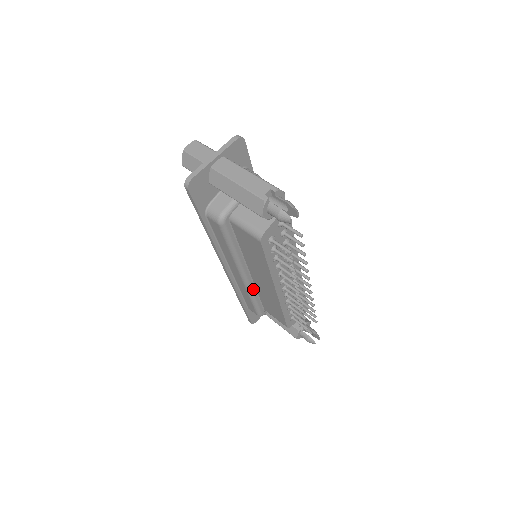
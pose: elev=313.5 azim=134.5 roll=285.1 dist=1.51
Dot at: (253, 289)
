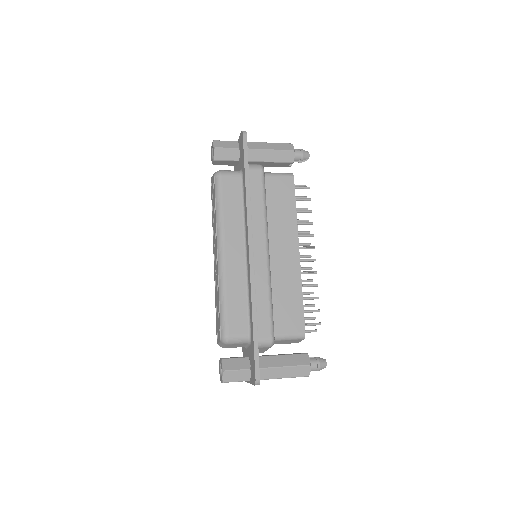
Dot at: (270, 279)
